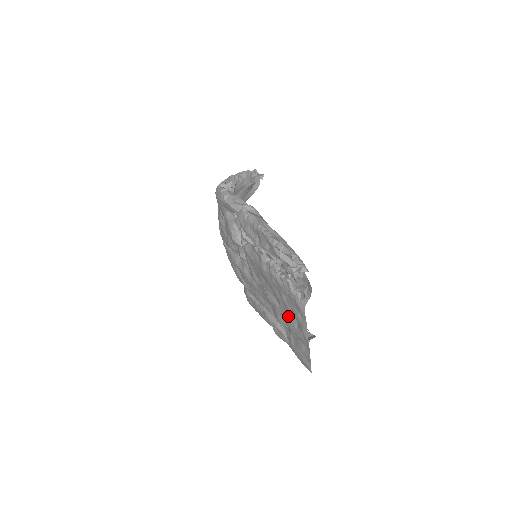
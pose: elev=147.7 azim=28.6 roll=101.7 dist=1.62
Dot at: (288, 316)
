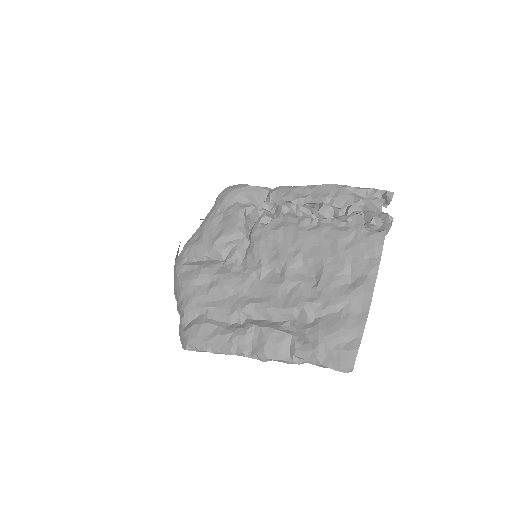
Dot at: (336, 276)
